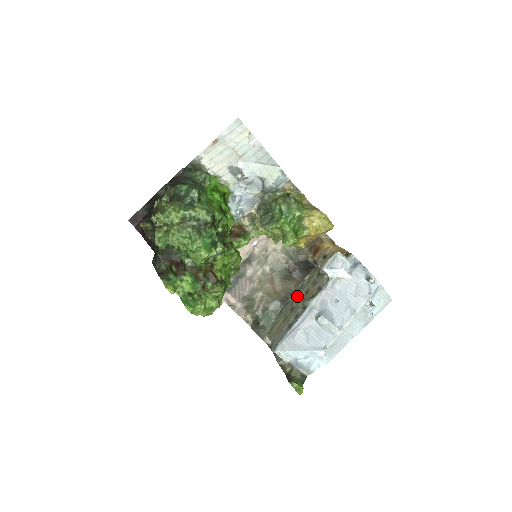
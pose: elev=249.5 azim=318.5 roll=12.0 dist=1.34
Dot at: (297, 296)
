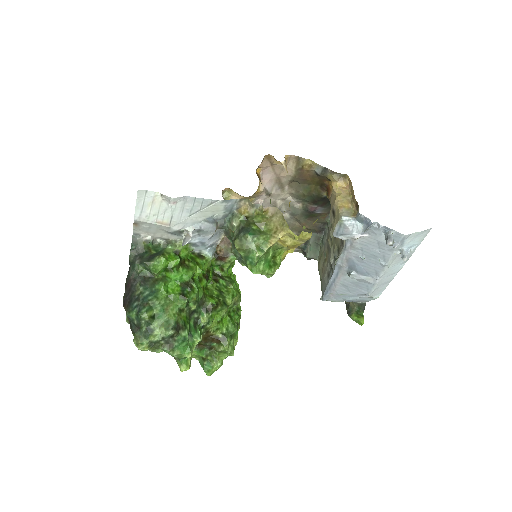
Dot at: (329, 233)
